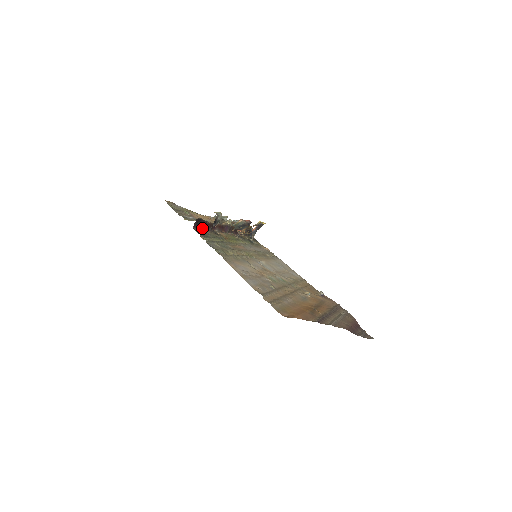
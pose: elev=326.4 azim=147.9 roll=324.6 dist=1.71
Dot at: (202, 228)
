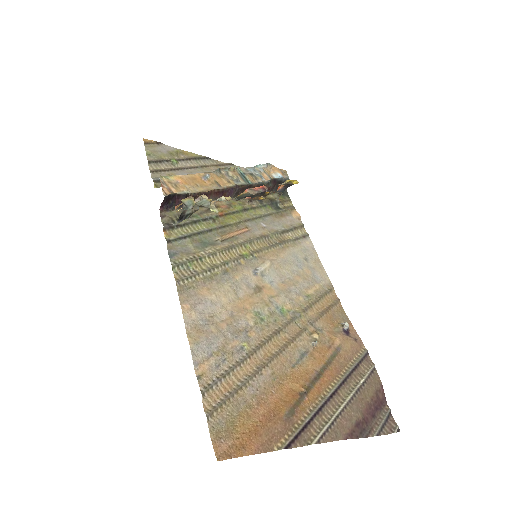
Dot at: occluded
